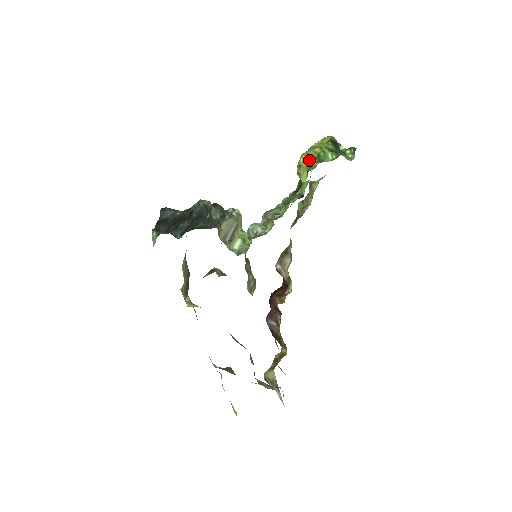
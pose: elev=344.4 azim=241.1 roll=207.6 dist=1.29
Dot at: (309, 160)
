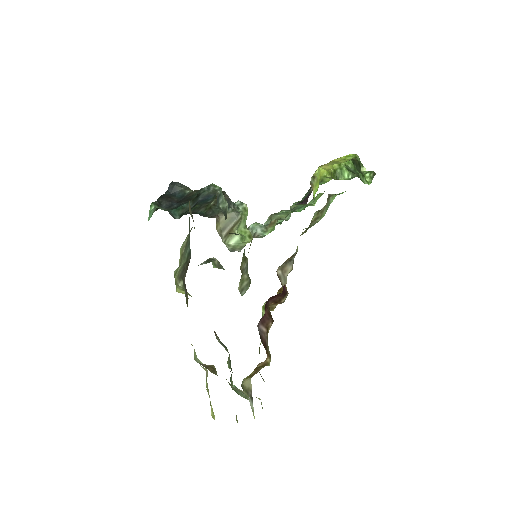
Dot at: (323, 174)
